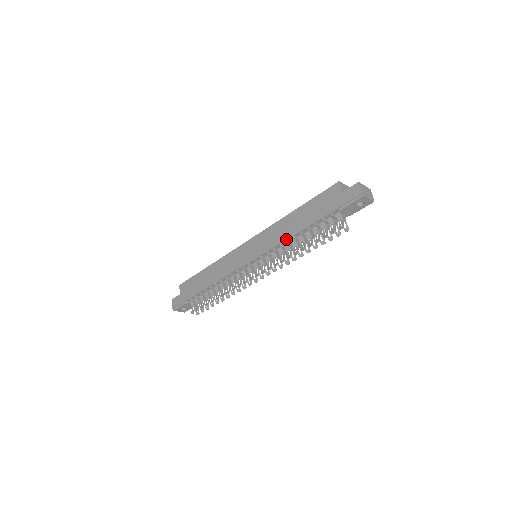
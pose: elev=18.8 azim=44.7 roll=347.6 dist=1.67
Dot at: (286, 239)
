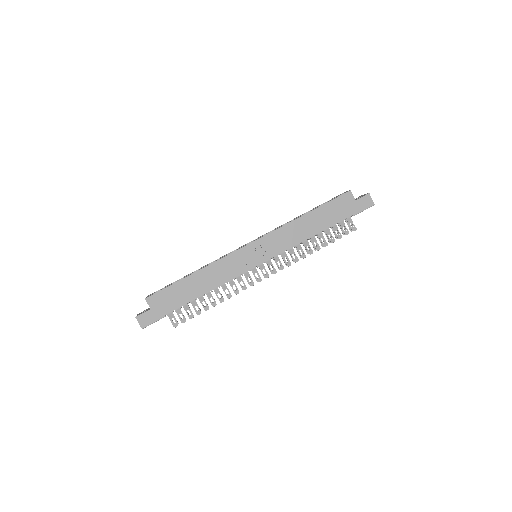
Dot at: occluded
